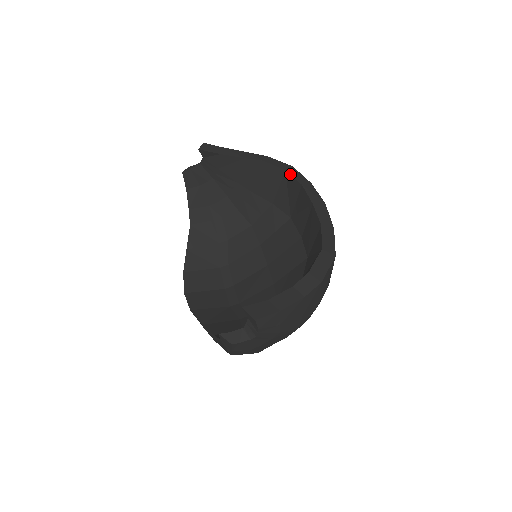
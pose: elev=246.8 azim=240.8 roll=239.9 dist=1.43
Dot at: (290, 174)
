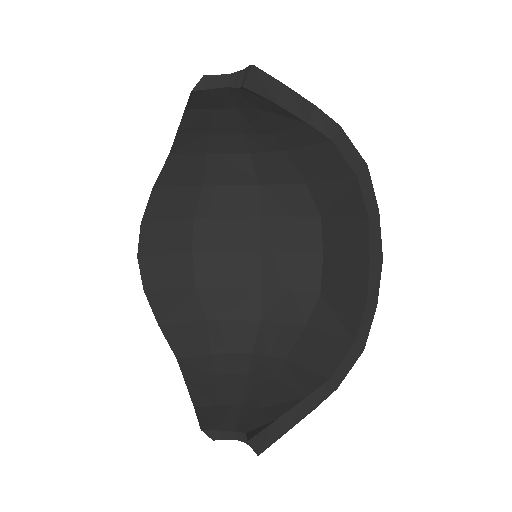
Dot at: (361, 188)
